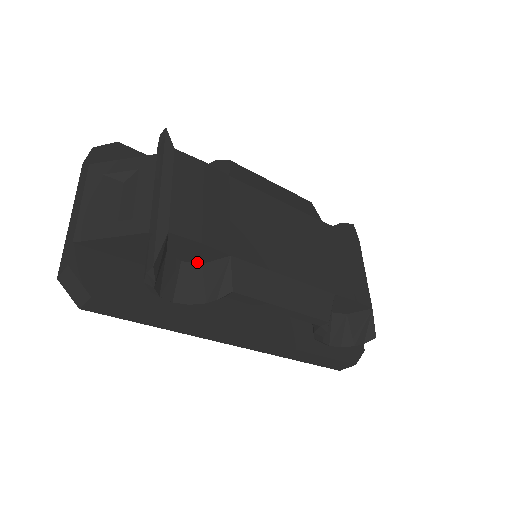
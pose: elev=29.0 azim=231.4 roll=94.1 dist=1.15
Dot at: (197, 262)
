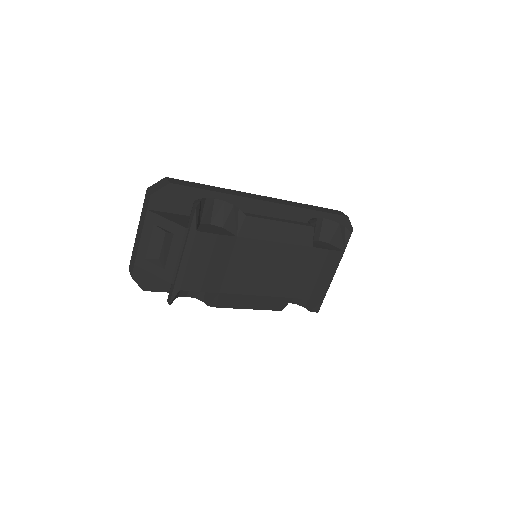
Dot at: occluded
